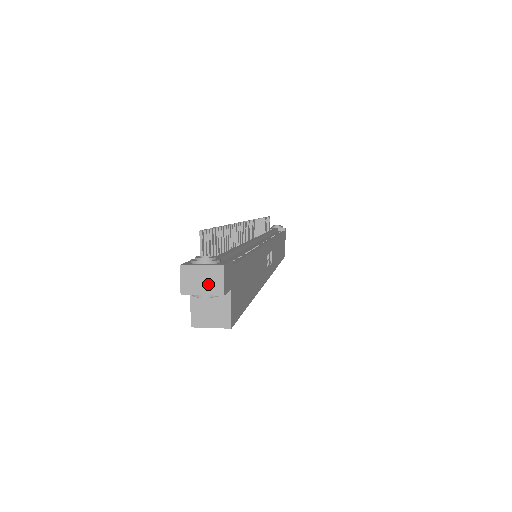
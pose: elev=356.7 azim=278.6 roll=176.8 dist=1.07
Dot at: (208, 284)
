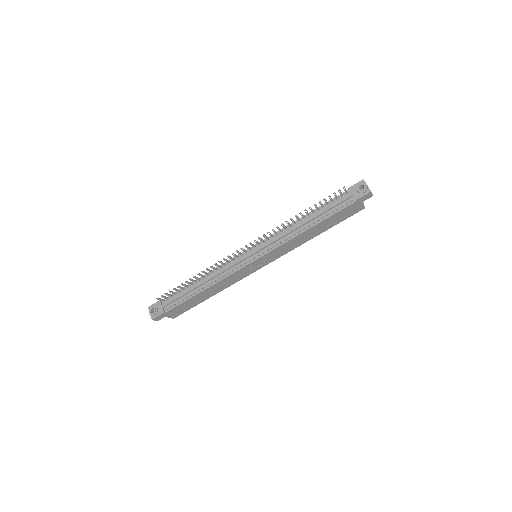
Dot at: occluded
